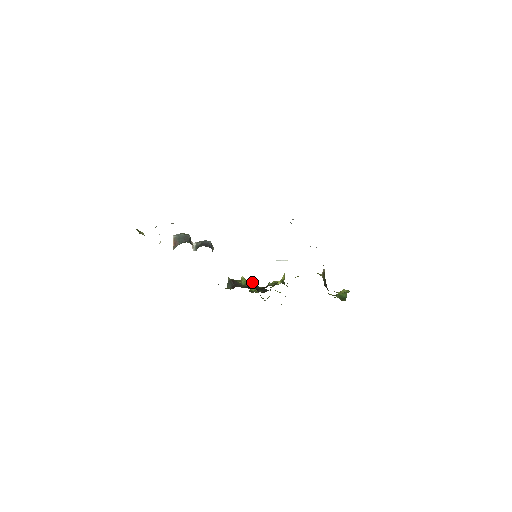
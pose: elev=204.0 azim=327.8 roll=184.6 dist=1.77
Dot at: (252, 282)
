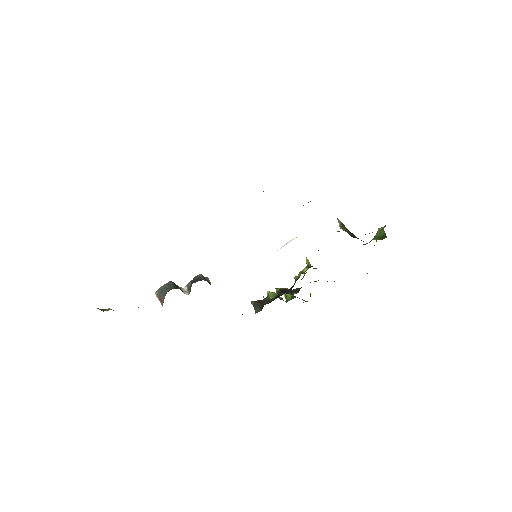
Dot at: (279, 290)
